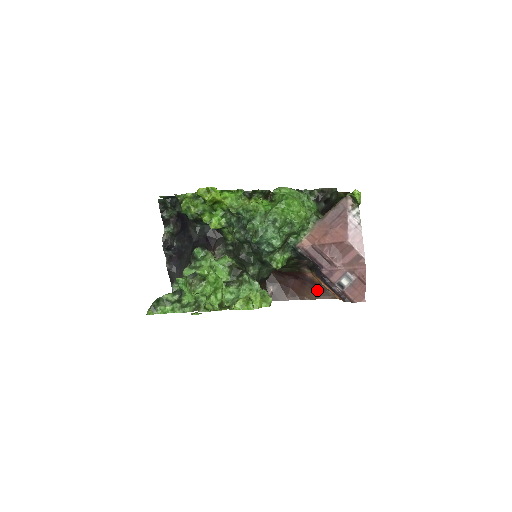
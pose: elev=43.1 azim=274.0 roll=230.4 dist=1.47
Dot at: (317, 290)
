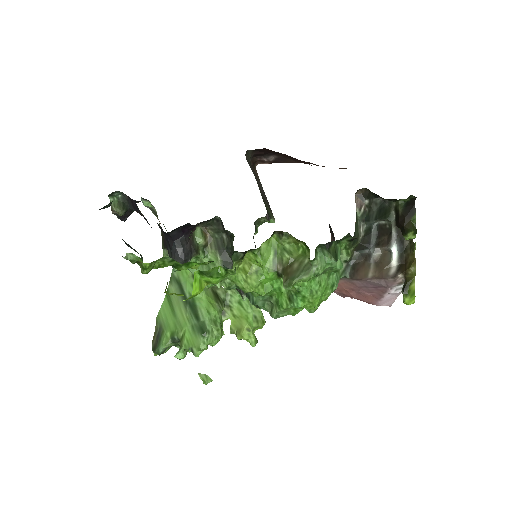
Dot at: occluded
